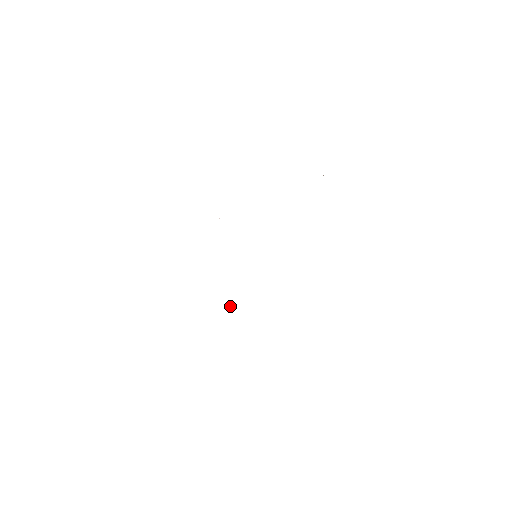
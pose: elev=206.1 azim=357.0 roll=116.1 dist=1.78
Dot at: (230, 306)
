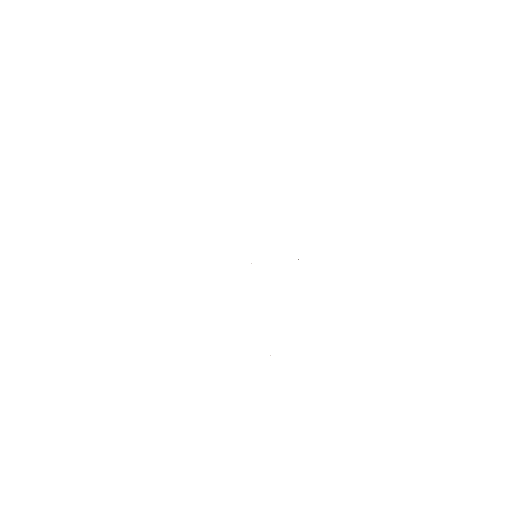
Dot at: occluded
